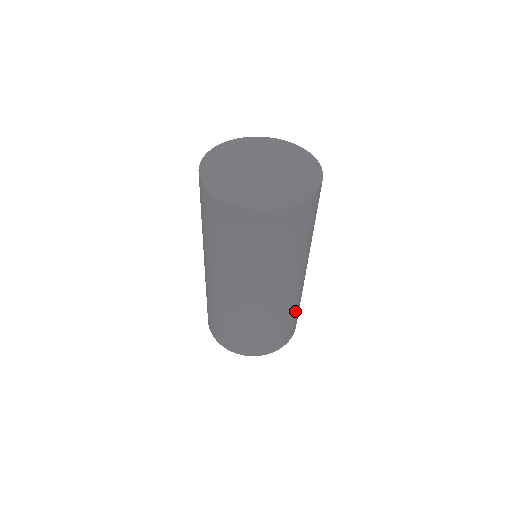
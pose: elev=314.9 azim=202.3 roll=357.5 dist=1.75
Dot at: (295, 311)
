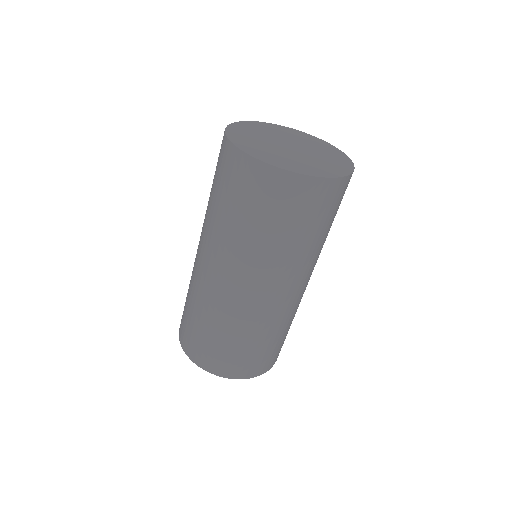
Dot at: (272, 337)
